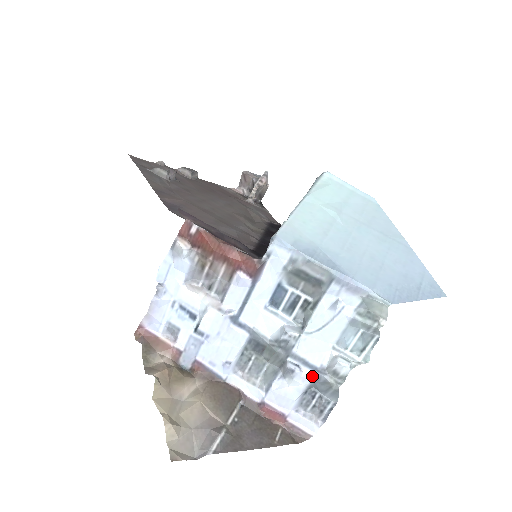
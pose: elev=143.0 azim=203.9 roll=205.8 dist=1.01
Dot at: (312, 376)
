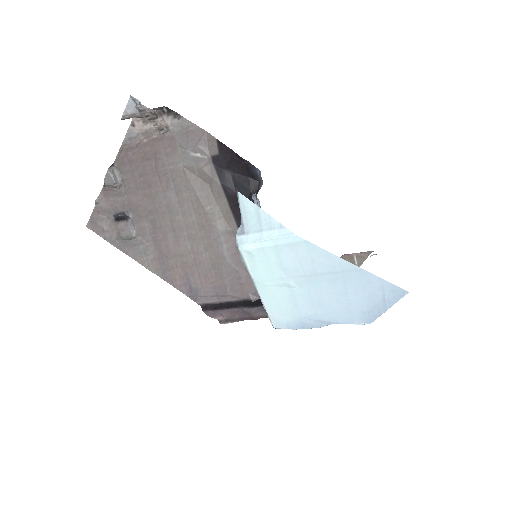
Dot at: occluded
